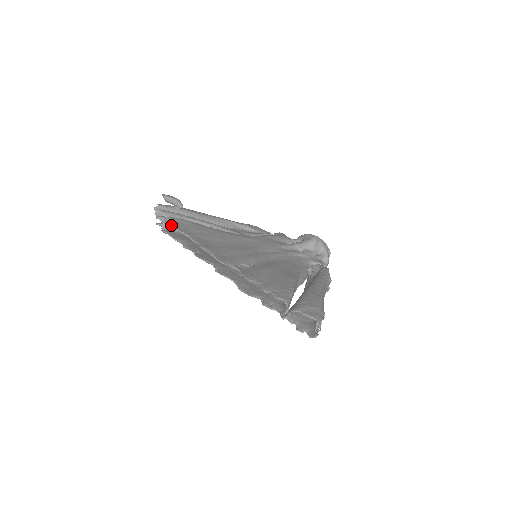
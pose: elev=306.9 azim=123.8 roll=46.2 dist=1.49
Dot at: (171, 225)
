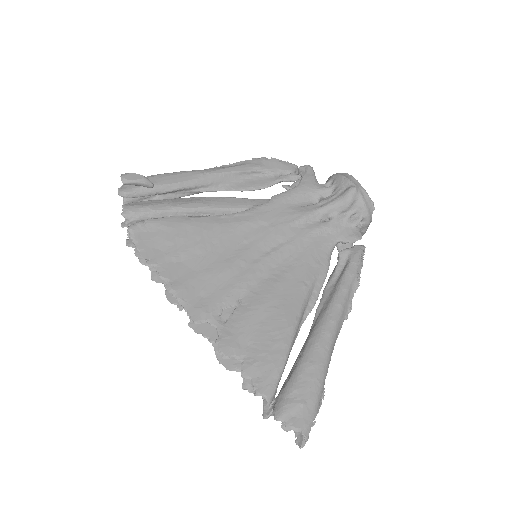
Dot at: occluded
